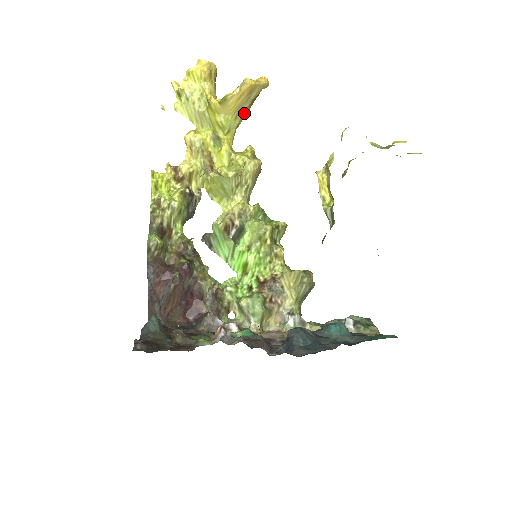
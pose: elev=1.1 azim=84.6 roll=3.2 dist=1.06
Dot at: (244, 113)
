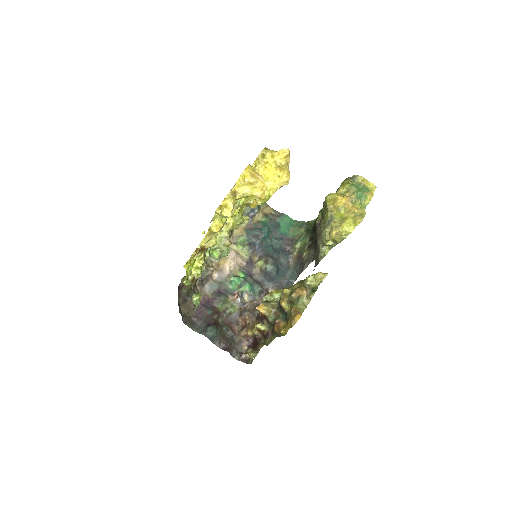
Dot at: occluded
